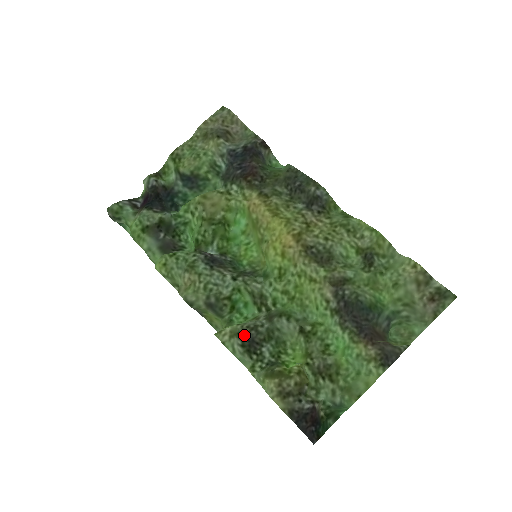
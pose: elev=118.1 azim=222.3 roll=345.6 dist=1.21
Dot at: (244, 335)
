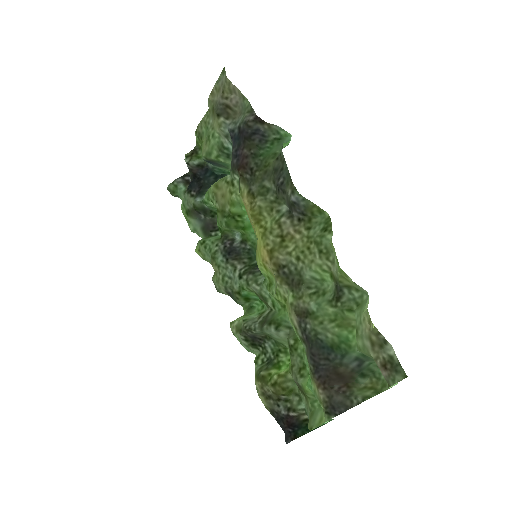
Dot at: (244, 333)
